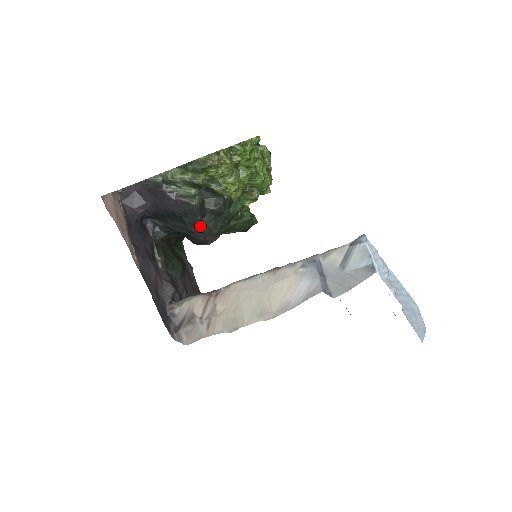
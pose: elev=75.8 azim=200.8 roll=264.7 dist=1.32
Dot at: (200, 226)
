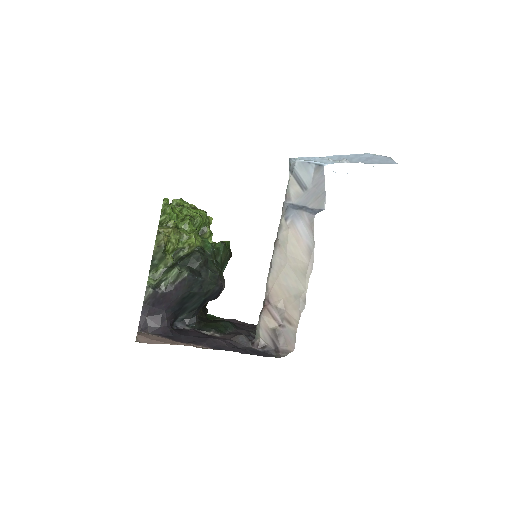
Dot at: (206, 282)
